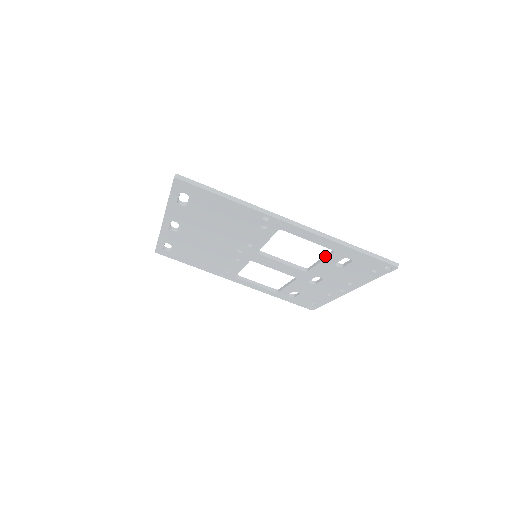
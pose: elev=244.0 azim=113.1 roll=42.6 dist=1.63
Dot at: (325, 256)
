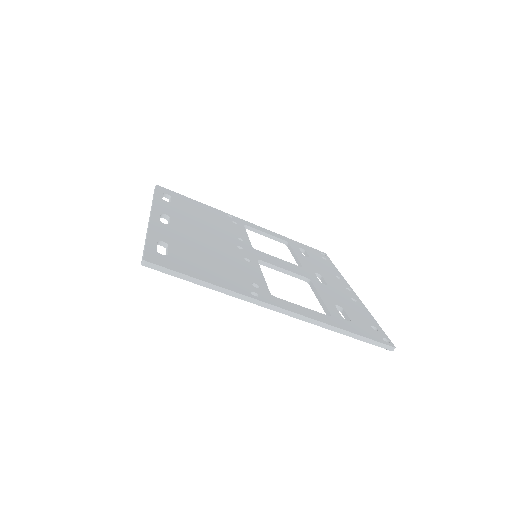
Dot at: (323, 304)
